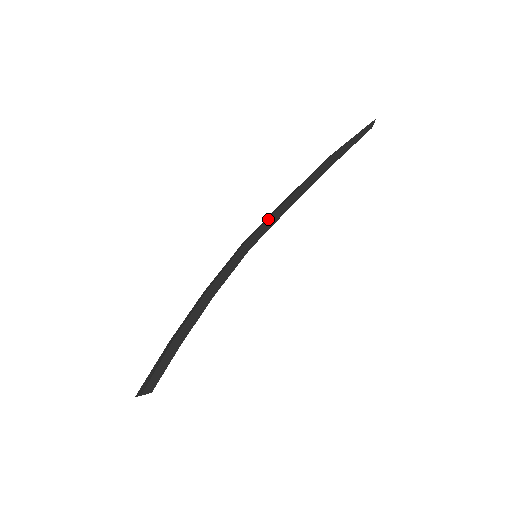
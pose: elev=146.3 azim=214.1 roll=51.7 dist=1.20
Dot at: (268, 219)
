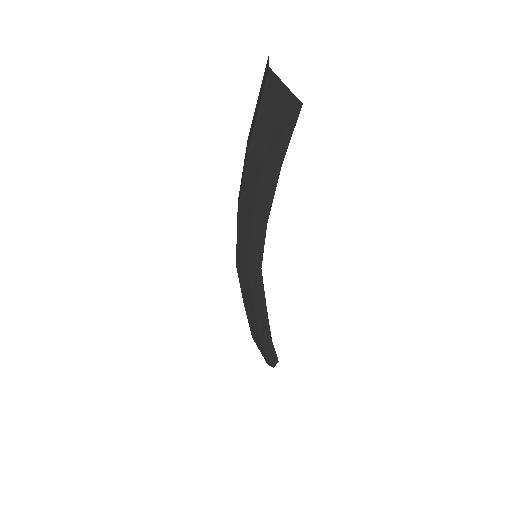
Dot at: occluded
